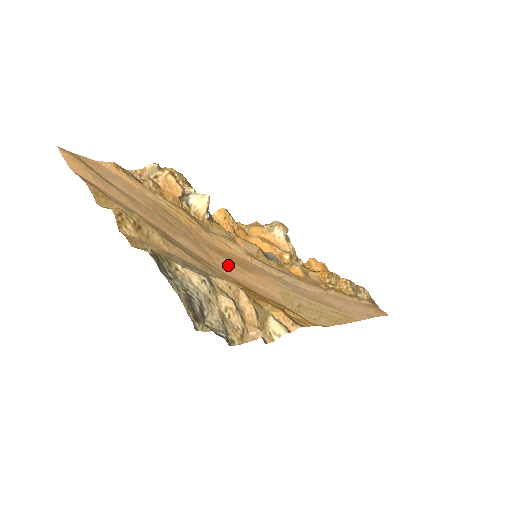
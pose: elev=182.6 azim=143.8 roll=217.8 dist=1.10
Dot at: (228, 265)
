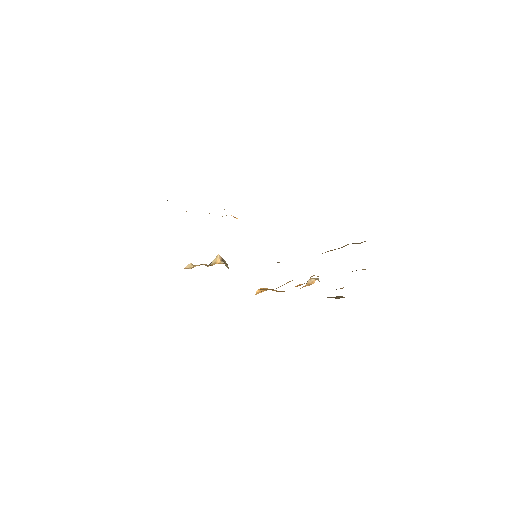
Dot at: occluded
